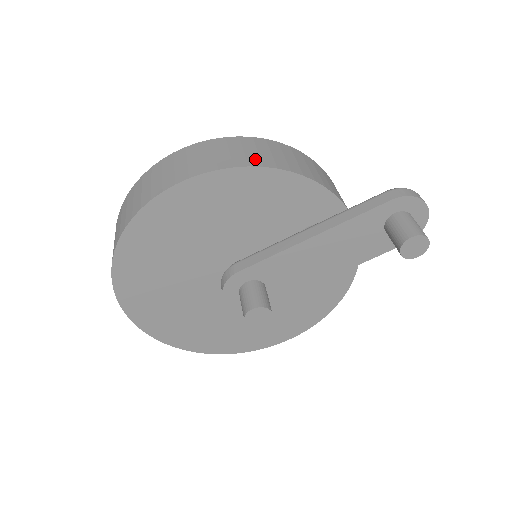
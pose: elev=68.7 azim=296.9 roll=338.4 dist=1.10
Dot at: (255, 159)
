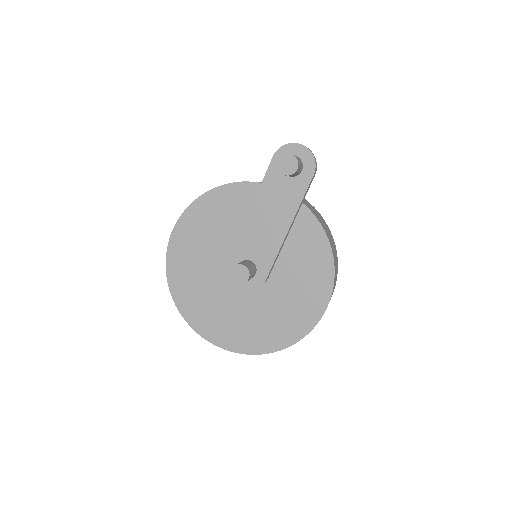
Dot at: occluded
